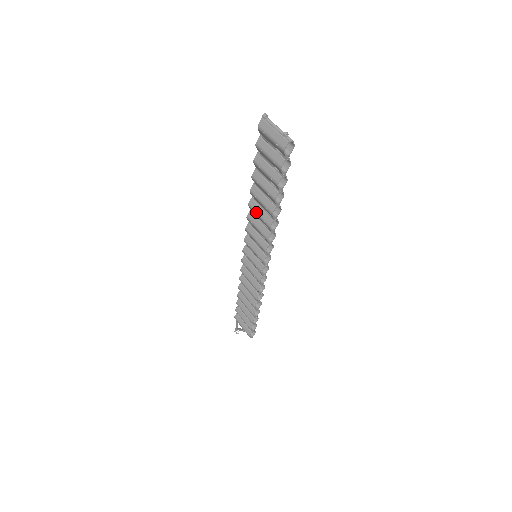
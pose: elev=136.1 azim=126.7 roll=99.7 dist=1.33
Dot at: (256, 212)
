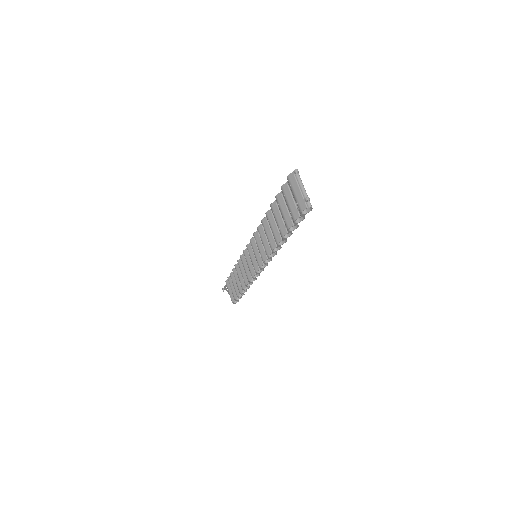
Dot at: (265, 231)
